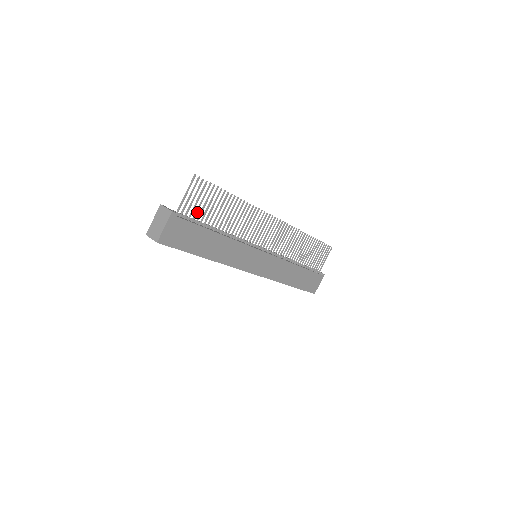
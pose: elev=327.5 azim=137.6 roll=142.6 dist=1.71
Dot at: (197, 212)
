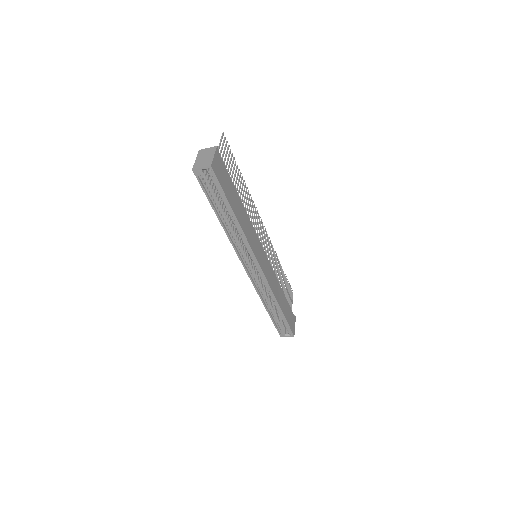
Dot at: (226, 167)
